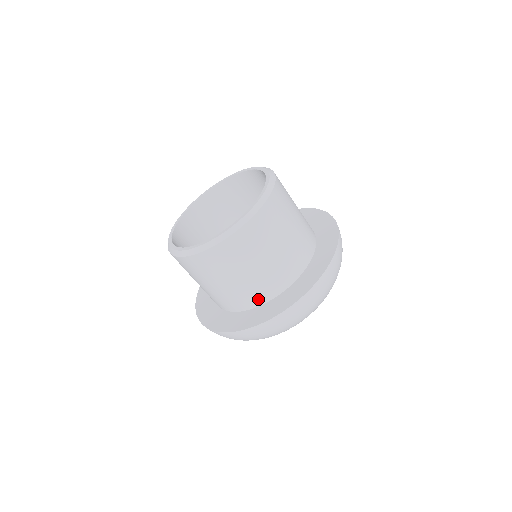
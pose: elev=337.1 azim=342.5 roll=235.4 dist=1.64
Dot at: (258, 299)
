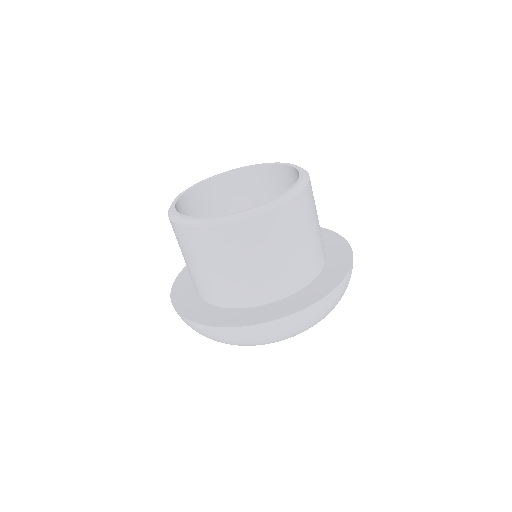
Dot at: (279, 291)
